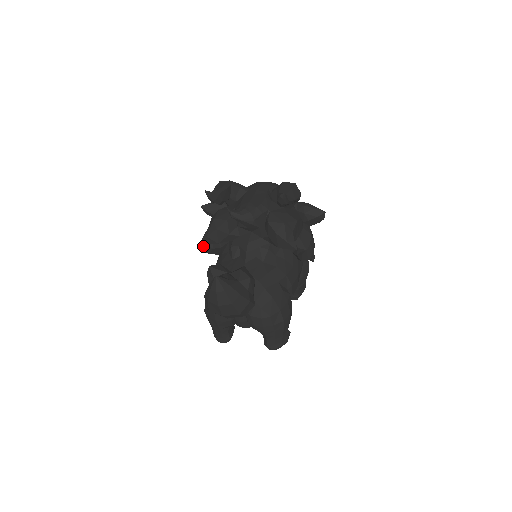
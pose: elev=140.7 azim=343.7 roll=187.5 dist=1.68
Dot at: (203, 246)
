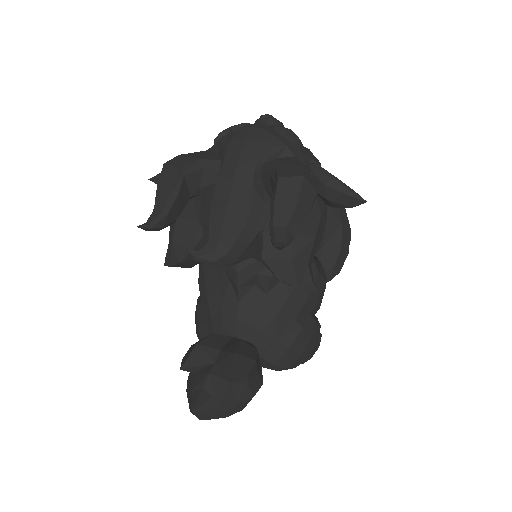
Dot at: occluded
